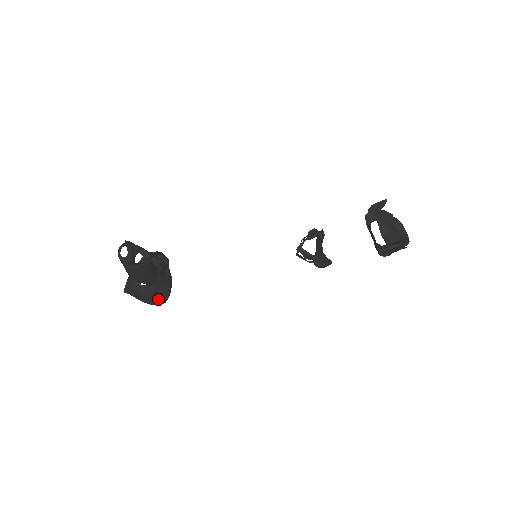
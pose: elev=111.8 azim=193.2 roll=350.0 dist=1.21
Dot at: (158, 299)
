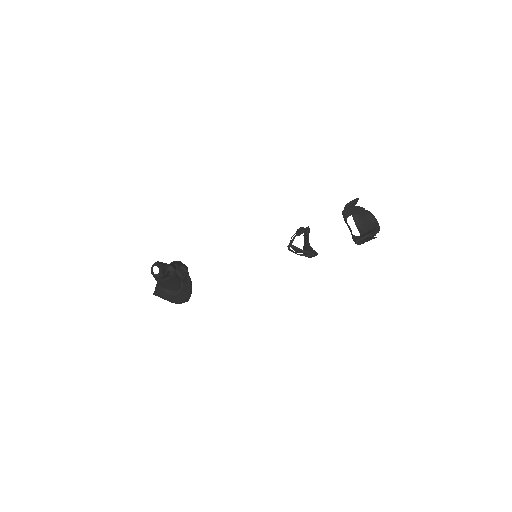
Dot at: (183, 300)
